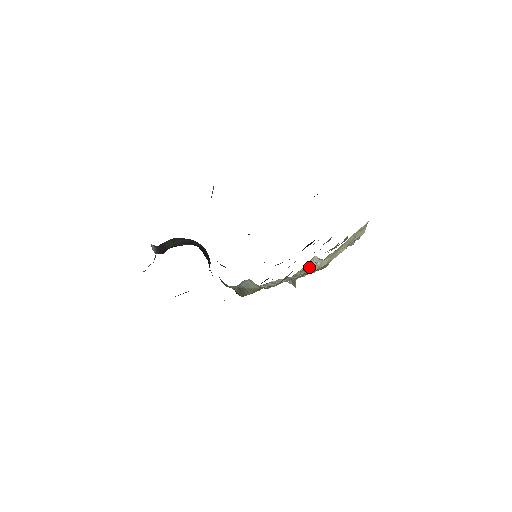
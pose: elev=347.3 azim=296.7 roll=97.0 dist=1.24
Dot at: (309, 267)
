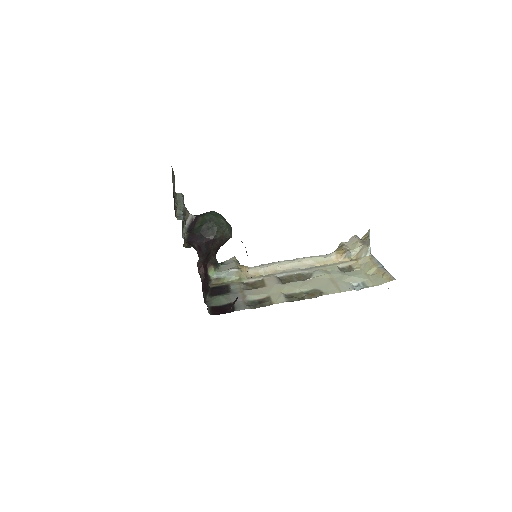
Dot at: (358, 249)
